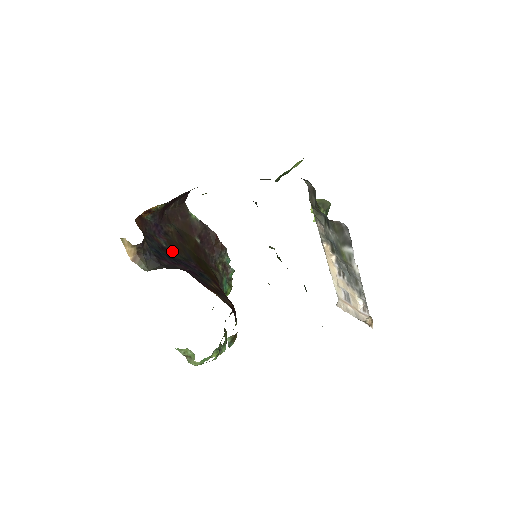
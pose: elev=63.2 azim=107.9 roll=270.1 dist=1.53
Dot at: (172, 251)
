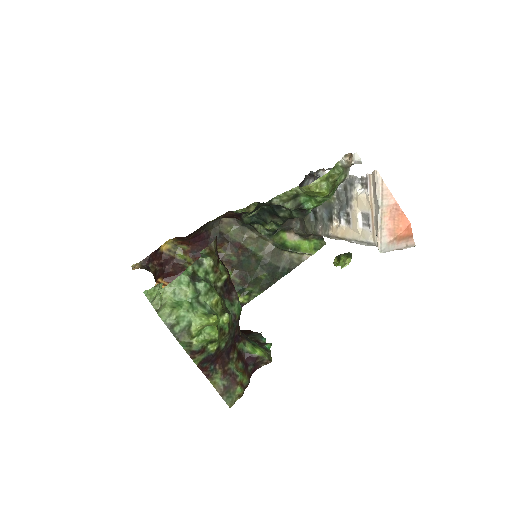
Dot at: occluded
